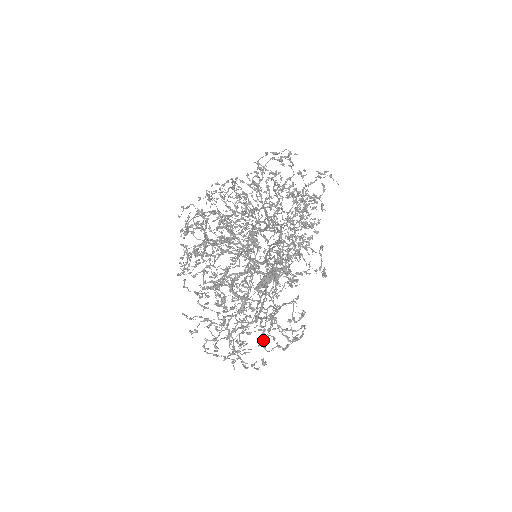
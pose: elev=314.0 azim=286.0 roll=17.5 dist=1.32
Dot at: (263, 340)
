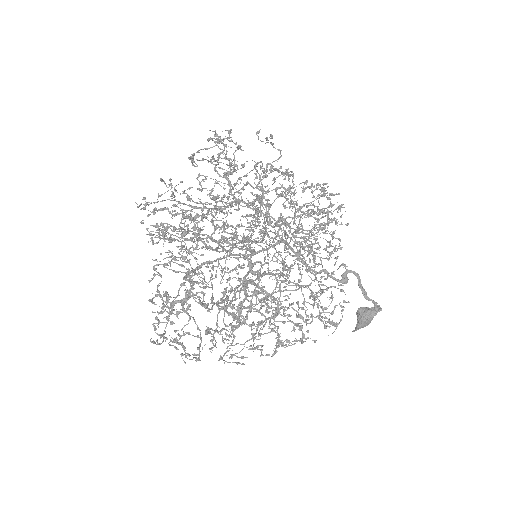
Dot at: (165, 310)
